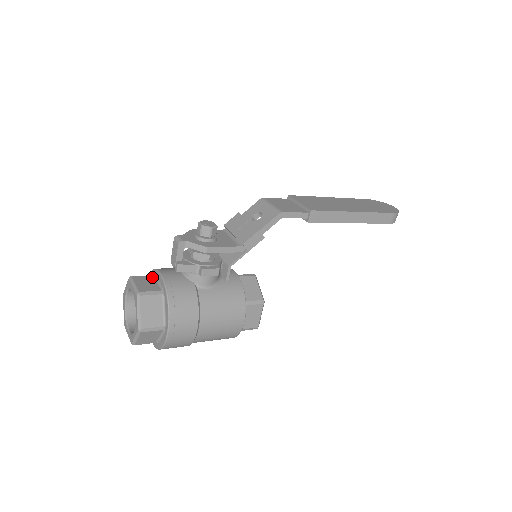
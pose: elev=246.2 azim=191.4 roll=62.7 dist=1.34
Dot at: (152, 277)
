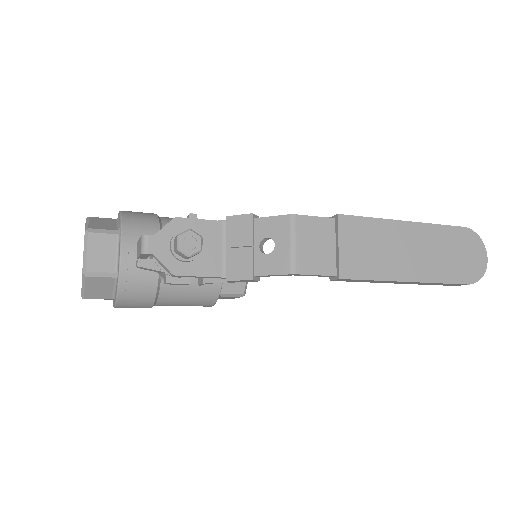
Dot at: (114, 239)
